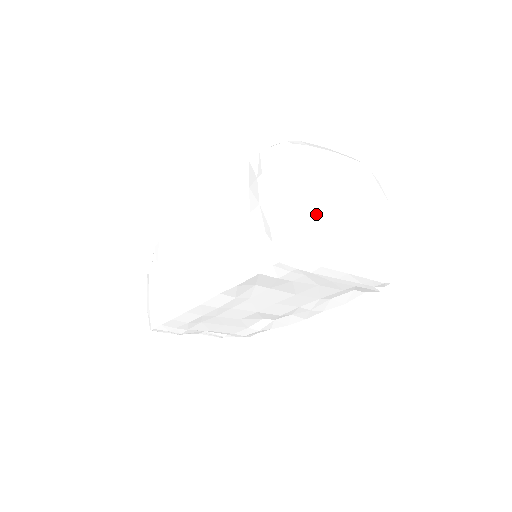
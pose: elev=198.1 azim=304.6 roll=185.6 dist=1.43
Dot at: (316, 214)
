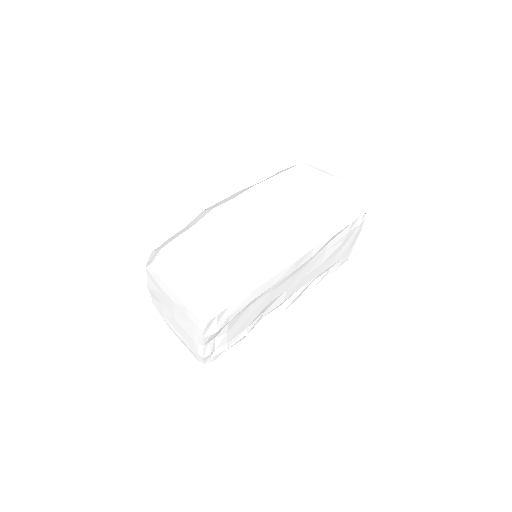
Dot at: occluded
